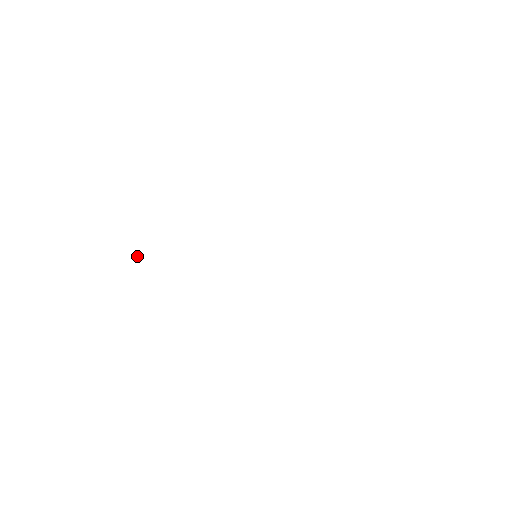
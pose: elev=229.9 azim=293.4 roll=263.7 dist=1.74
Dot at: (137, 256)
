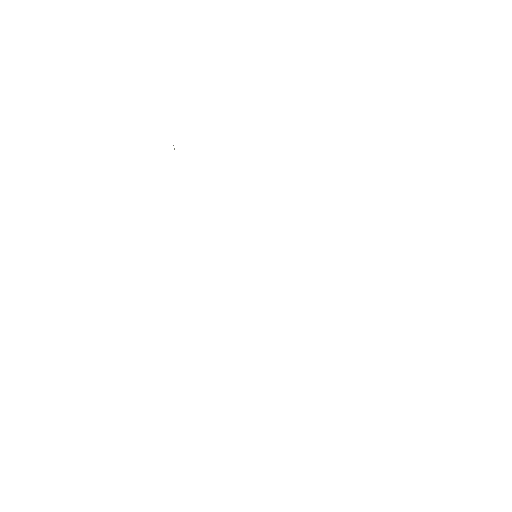
Dot at: occluded
